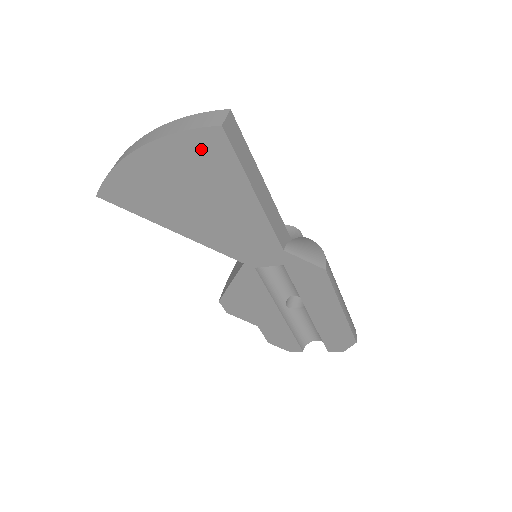
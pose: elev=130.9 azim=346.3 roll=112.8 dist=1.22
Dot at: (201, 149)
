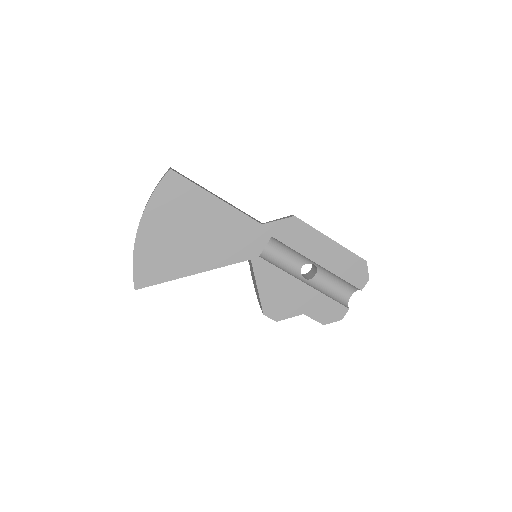
Dot at: (170, 194)
